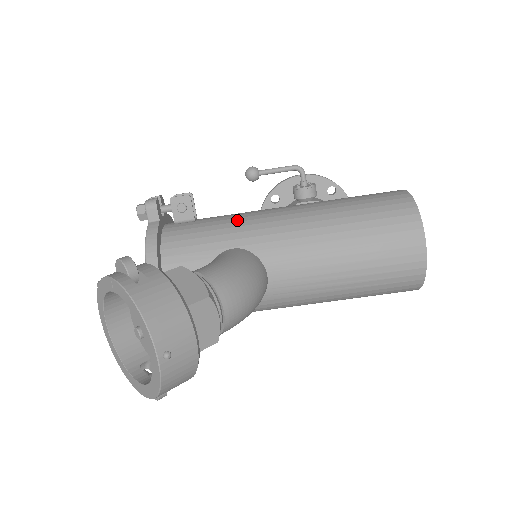
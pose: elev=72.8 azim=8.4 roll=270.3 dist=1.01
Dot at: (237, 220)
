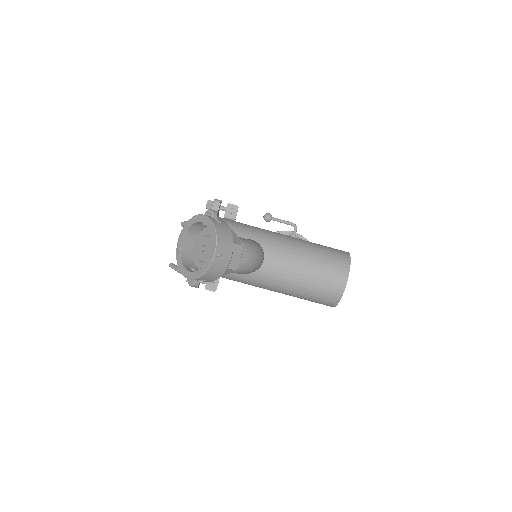
Dot at: (258, 229)
